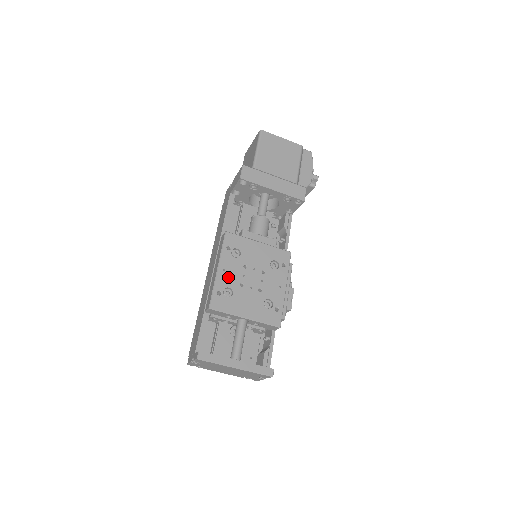
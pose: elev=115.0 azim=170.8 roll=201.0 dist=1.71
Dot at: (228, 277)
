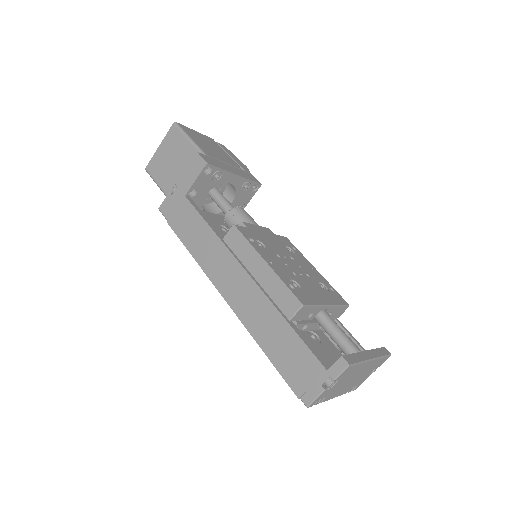
Dot at: (280, 269)
